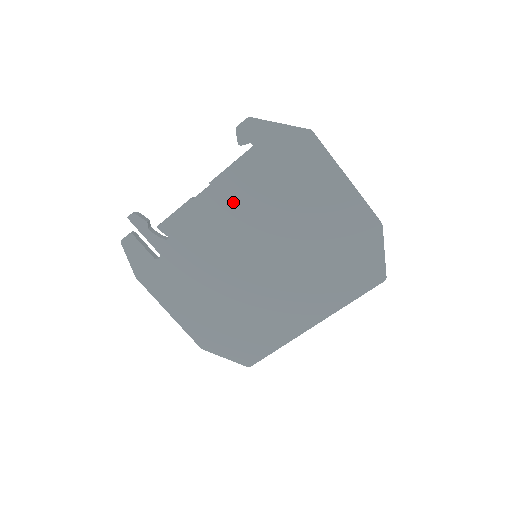
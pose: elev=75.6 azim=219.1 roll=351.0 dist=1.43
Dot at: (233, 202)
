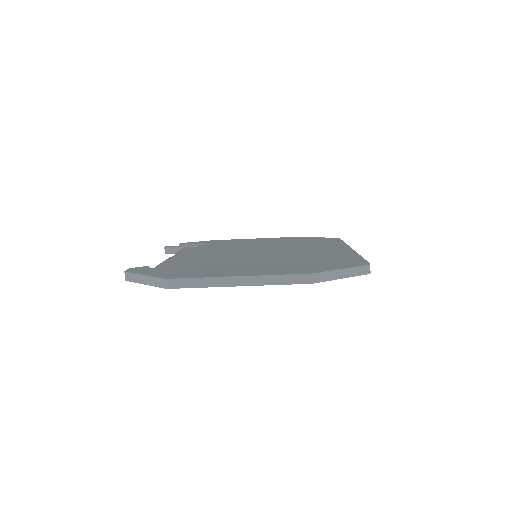
Dot at: occluded
